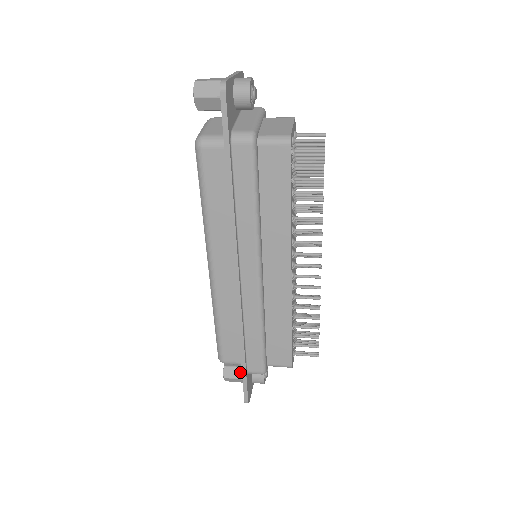
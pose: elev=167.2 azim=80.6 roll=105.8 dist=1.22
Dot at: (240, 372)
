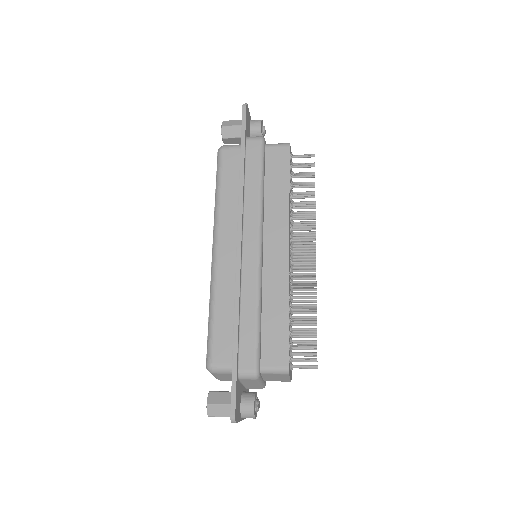
Dot at: (227, 397)
